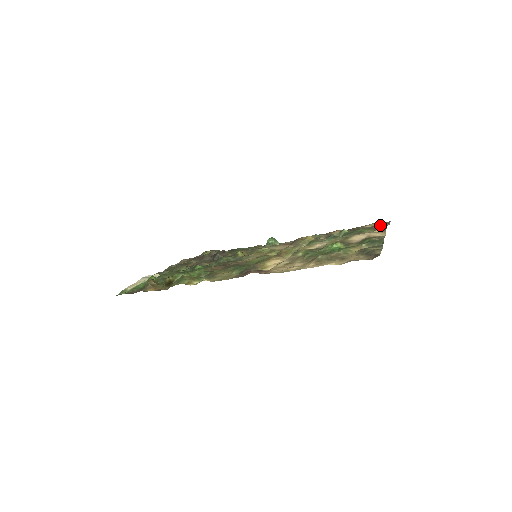
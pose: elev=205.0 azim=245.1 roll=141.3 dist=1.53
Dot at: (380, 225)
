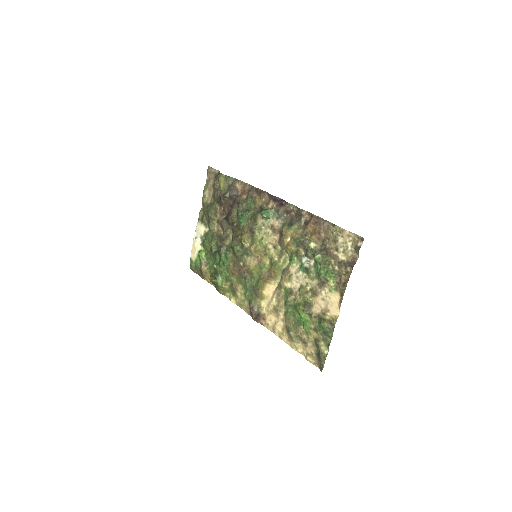
Dot at: (345, 266)
